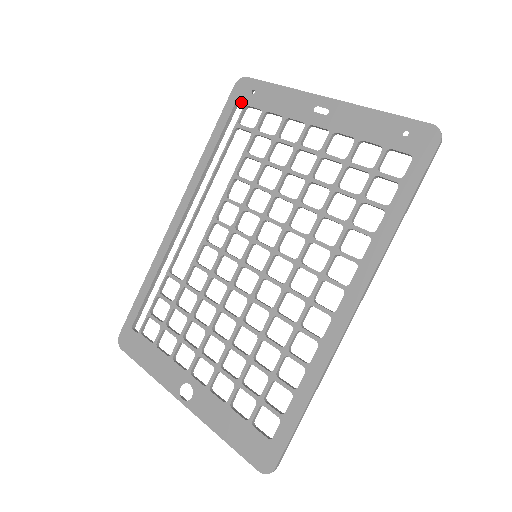
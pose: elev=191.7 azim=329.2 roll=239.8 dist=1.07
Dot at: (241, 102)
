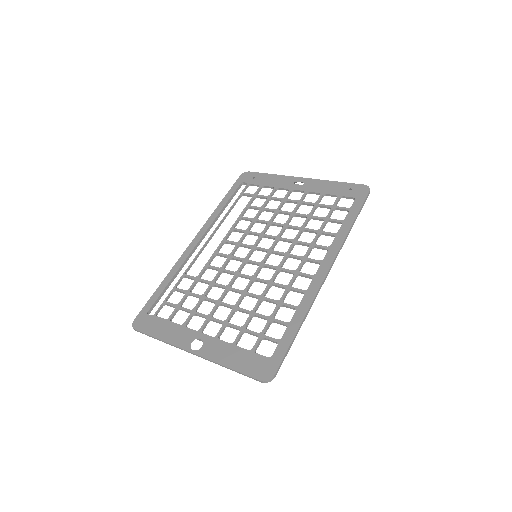
Dot at: (245, 183)
